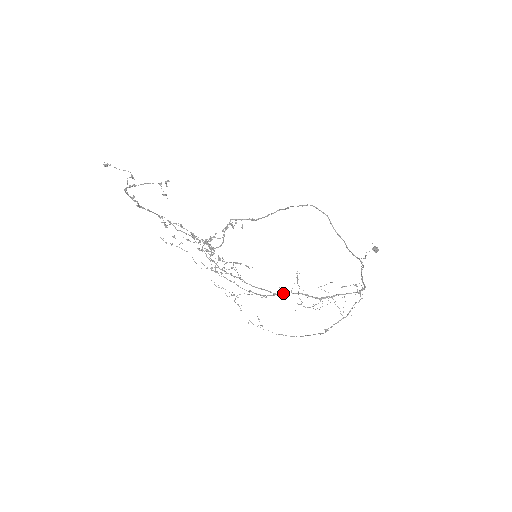
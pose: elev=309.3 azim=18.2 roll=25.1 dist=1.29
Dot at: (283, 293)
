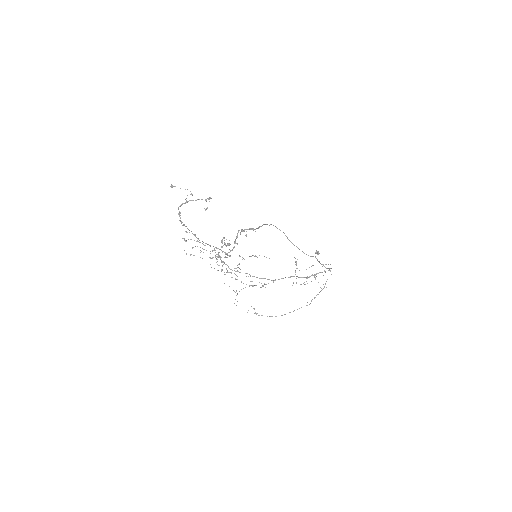
Dot at: occluded
